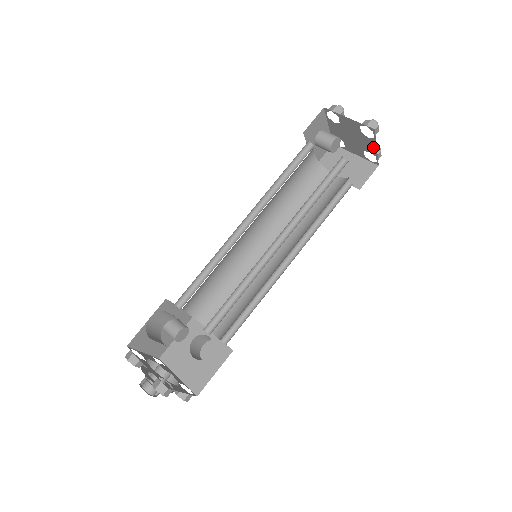
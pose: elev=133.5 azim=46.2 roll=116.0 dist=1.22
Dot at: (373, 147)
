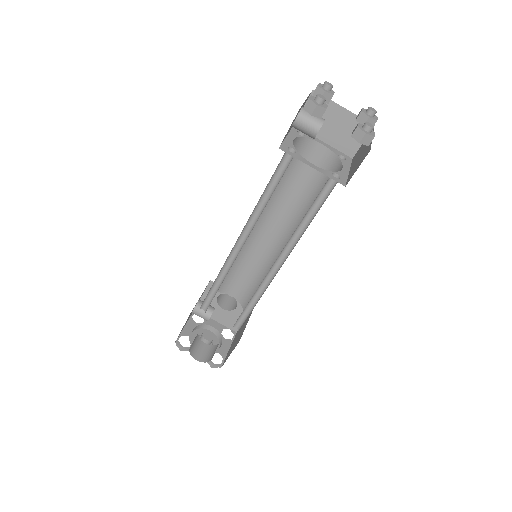
Dot at: occluded
